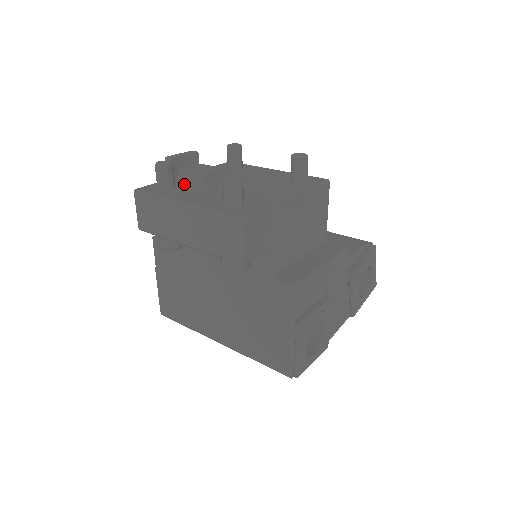
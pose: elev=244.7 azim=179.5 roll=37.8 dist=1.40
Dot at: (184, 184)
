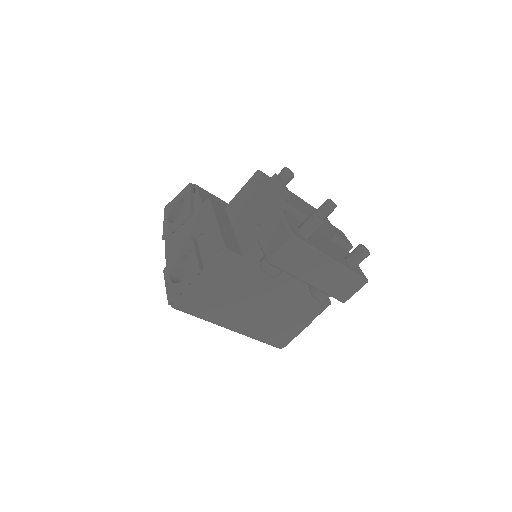
Dot at: (299, 224)
